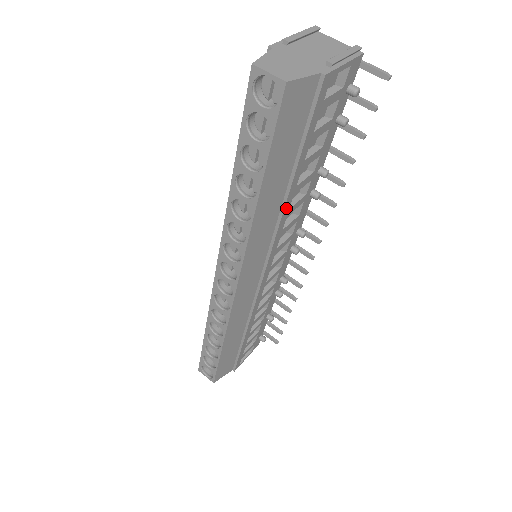
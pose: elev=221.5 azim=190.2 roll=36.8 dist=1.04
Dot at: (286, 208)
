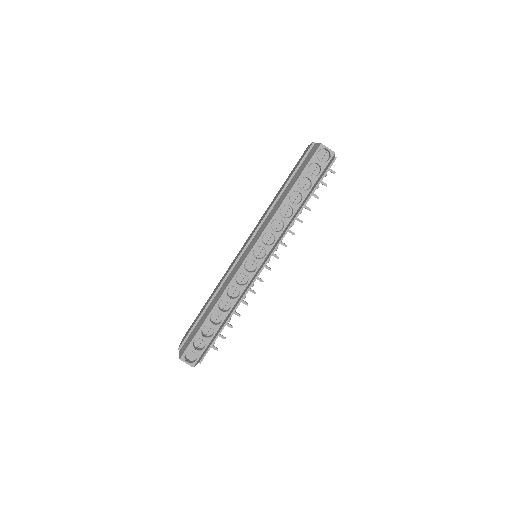
Dot at: occluded
